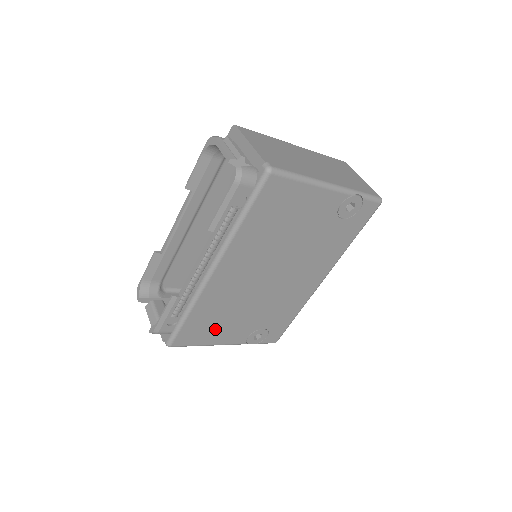
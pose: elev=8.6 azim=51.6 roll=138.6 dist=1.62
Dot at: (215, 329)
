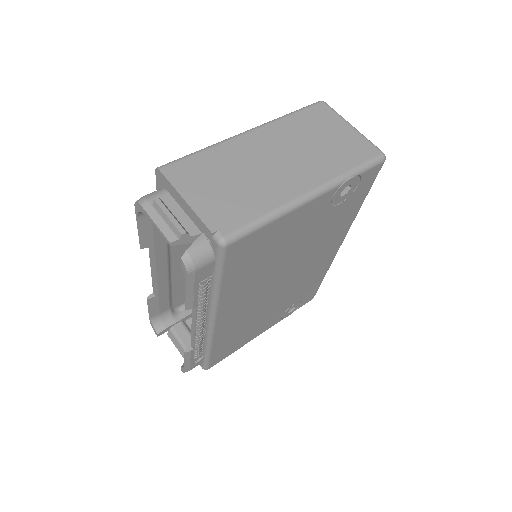
Dot at: (244, 337)
